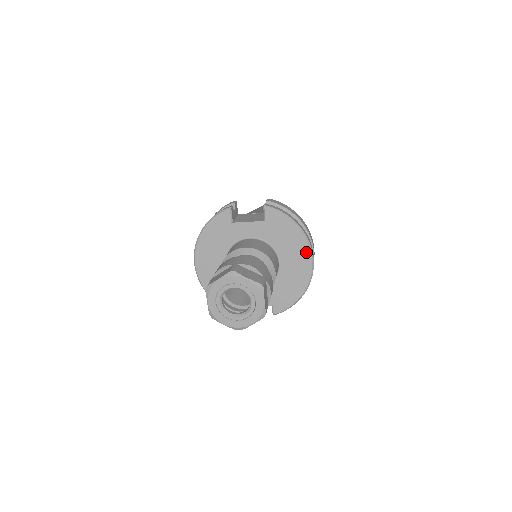
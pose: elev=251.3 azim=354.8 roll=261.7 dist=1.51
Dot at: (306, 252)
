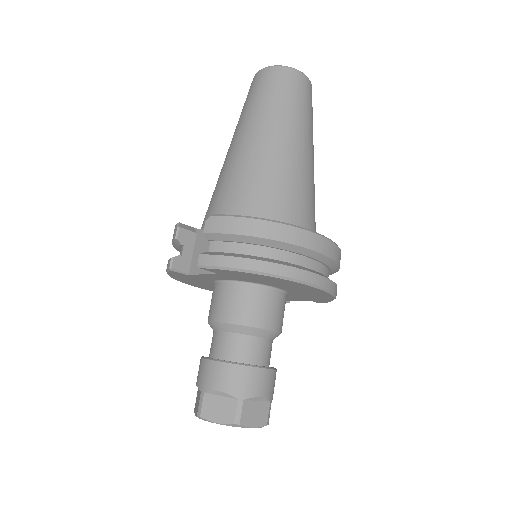
Dot at: (296, 284)
